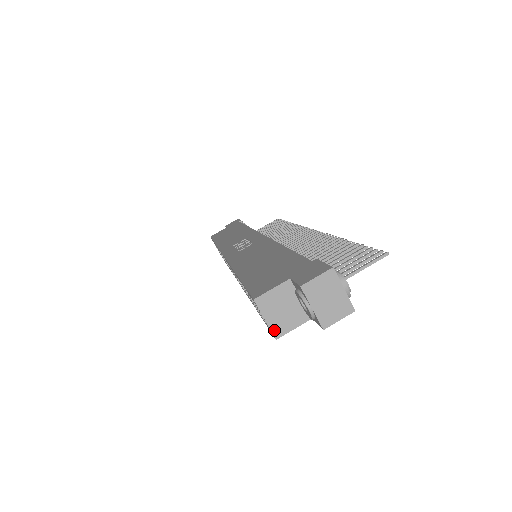
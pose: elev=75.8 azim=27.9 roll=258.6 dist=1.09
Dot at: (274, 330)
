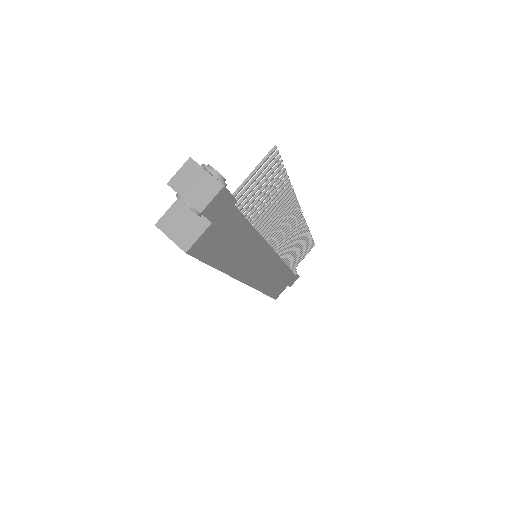
Dot at: (181, 245)
